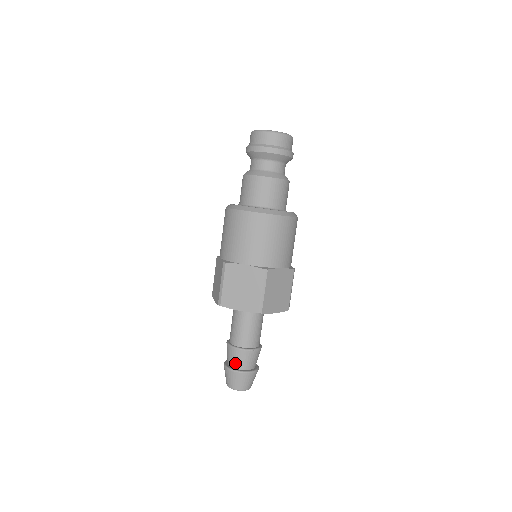
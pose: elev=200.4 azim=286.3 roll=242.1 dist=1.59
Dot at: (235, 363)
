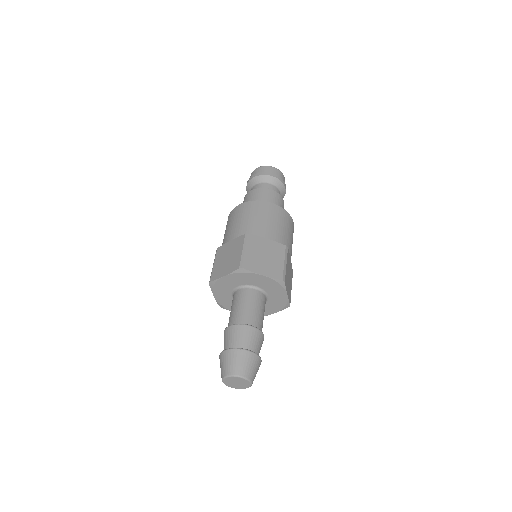
Dot at: (227, 344)
